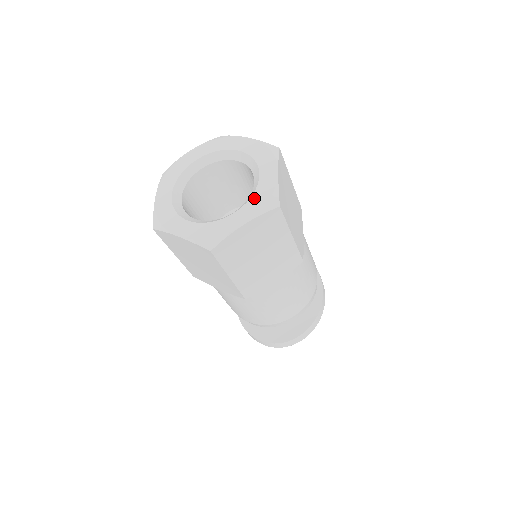
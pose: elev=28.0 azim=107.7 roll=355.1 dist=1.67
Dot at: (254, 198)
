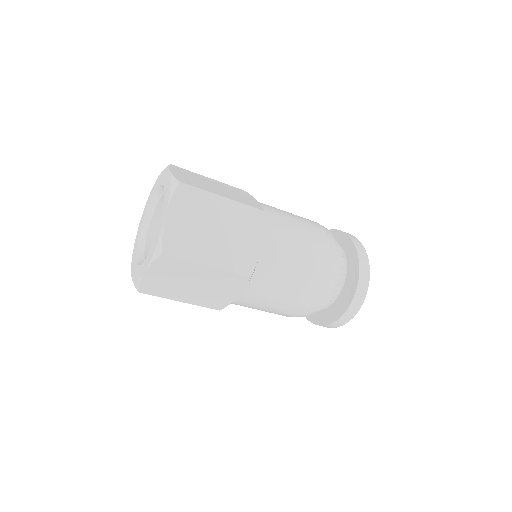
Dot at: (165, 198)
